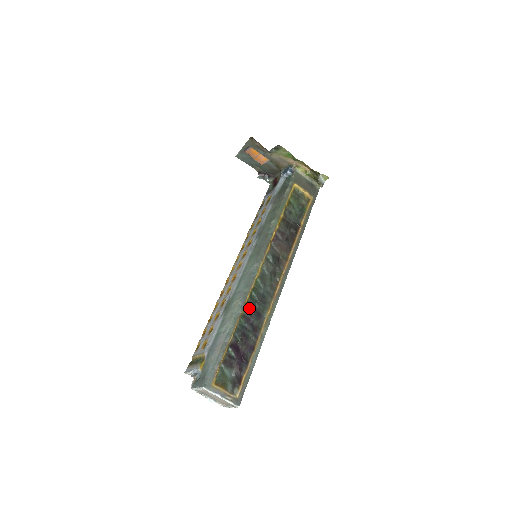
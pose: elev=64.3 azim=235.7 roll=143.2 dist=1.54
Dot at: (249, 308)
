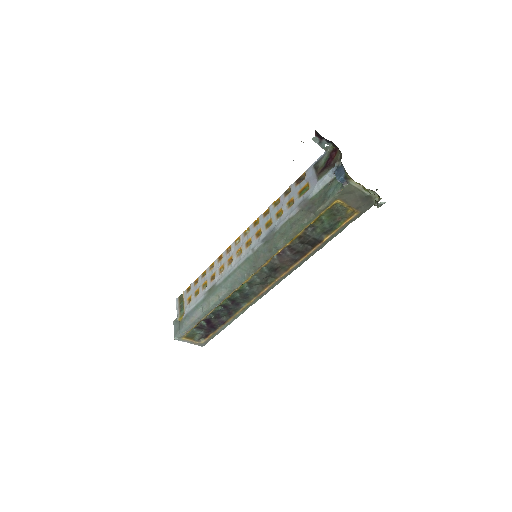
Dot at: (229, 301)
